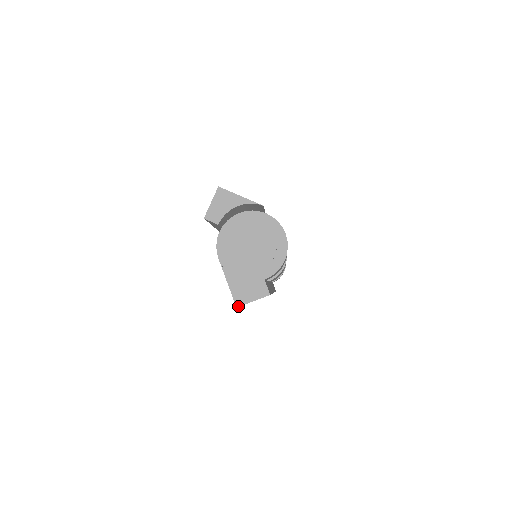
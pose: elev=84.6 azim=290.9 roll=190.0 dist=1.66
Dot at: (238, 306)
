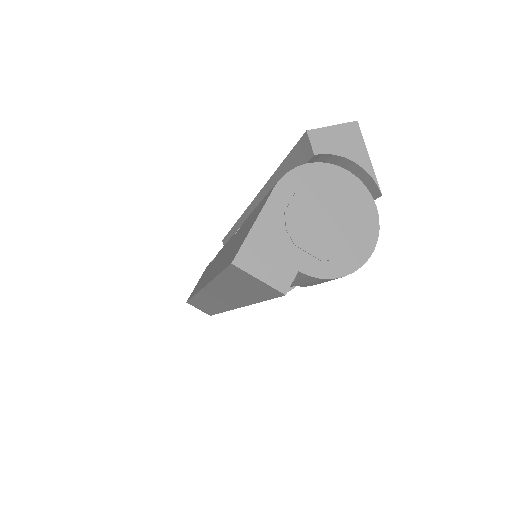
Dot at: (235, 264)
